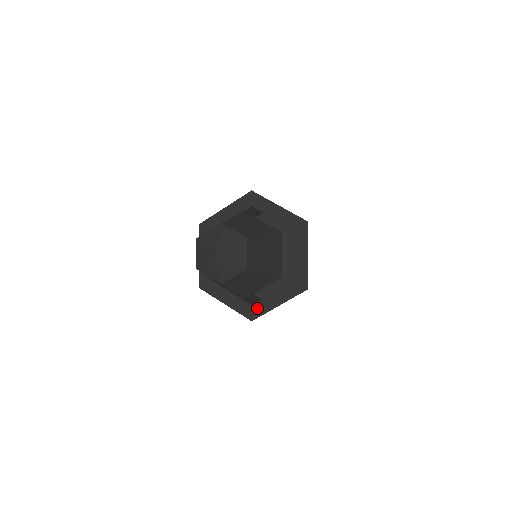
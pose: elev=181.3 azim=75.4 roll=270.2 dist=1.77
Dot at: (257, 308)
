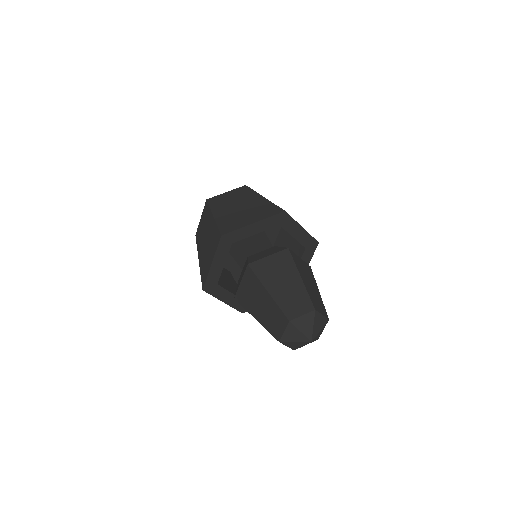
Dot at: occluded
